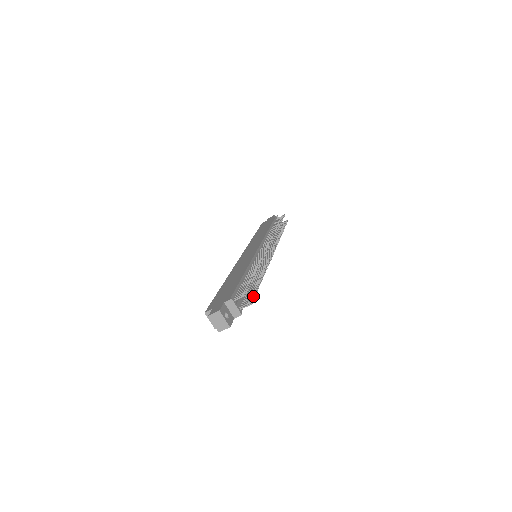
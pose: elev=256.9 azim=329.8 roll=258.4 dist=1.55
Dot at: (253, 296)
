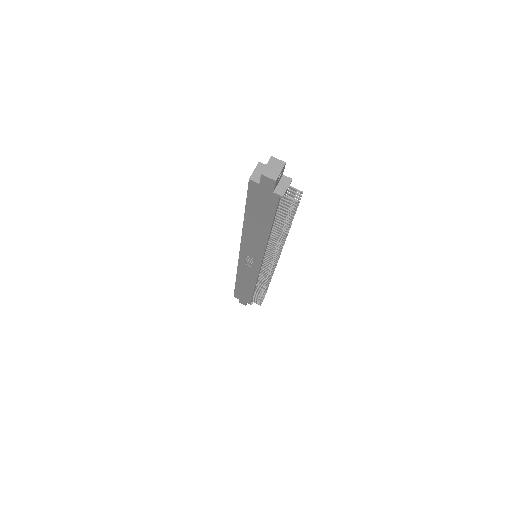
Dot at: (294, 210)
